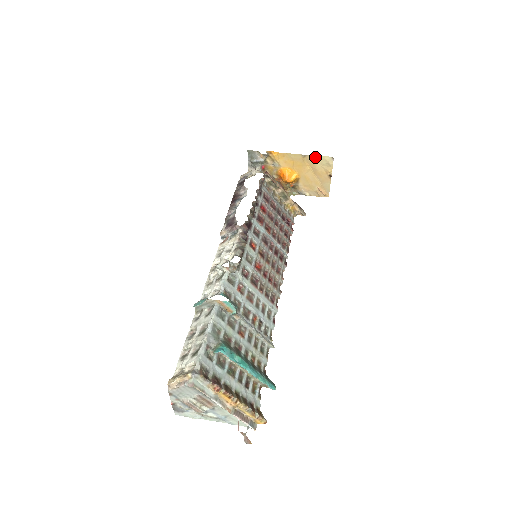
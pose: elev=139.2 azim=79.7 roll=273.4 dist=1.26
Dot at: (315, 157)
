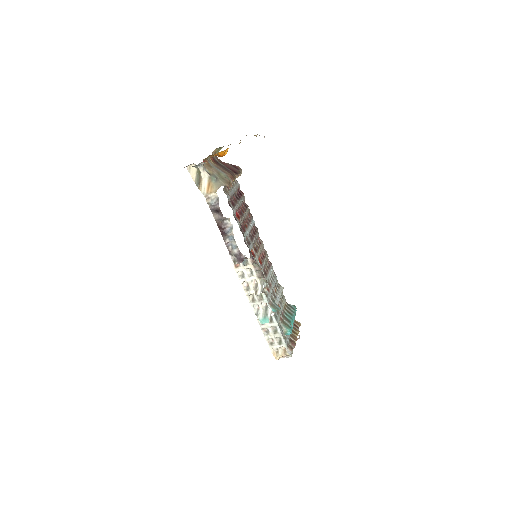
Dot at: occluded
